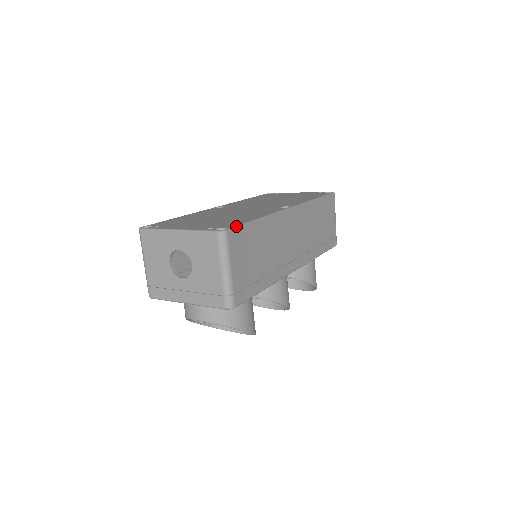
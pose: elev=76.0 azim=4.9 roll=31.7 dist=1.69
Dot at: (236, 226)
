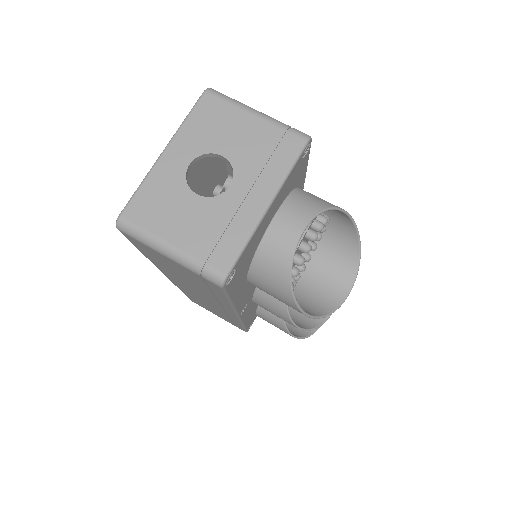
Dot at: occluded
